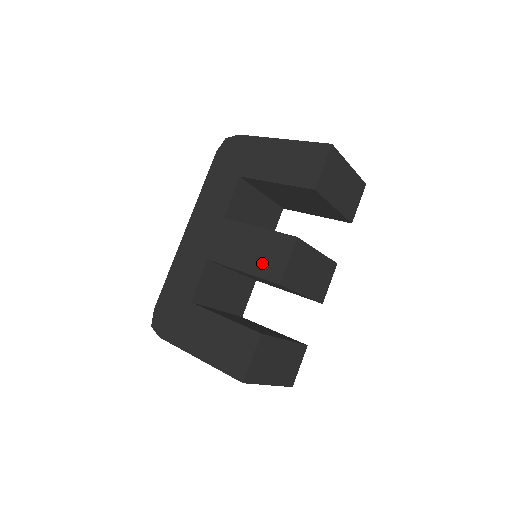
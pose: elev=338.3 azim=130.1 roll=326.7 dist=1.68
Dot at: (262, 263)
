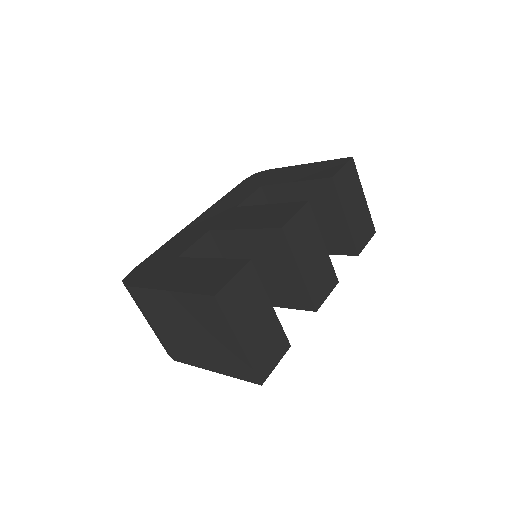
Dot at: (267, 220)
